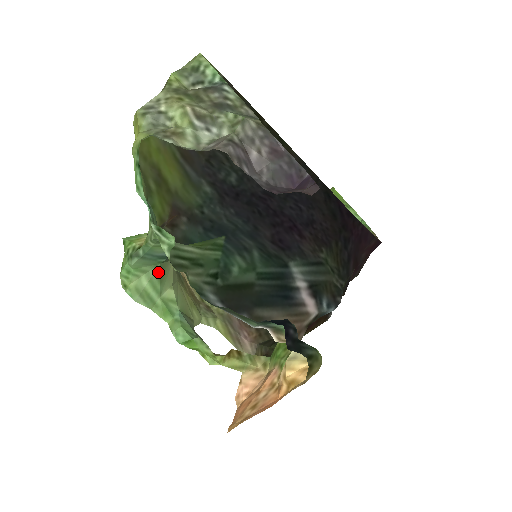
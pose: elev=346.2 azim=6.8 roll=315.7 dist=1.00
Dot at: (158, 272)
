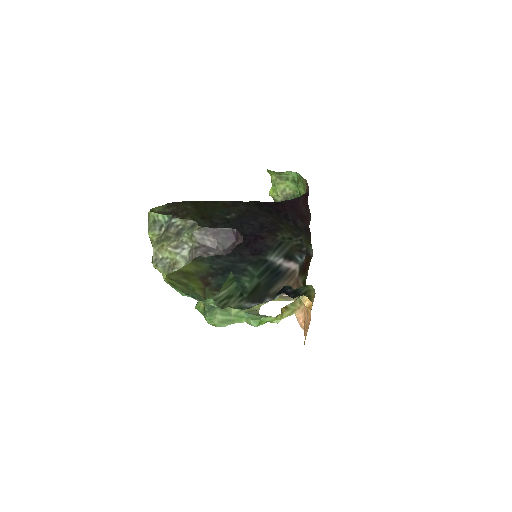
Dot at: (221, 309)
